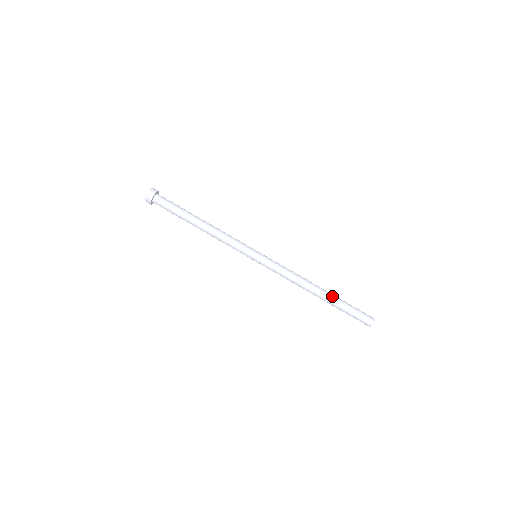
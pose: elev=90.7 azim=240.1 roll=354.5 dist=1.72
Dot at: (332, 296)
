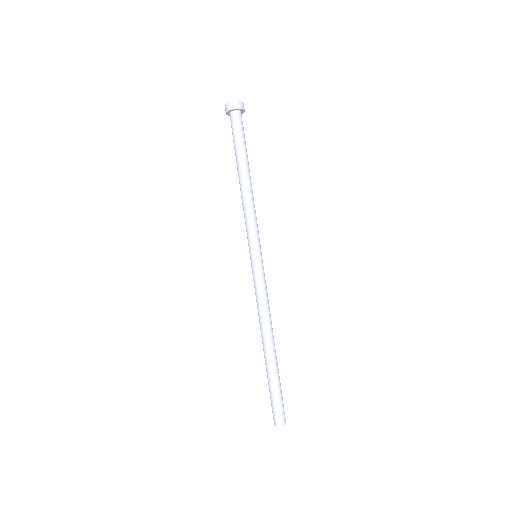
Dot at: (277, 362)
